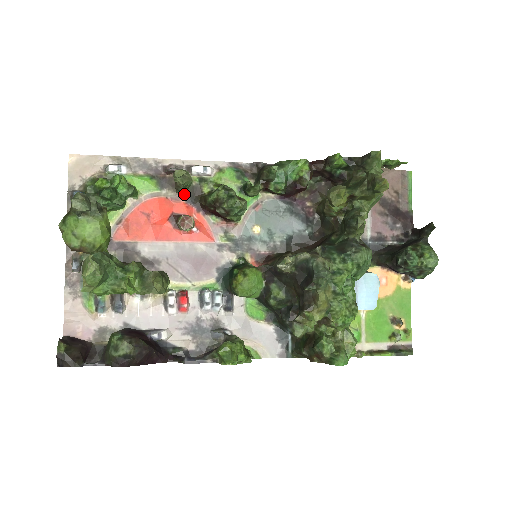
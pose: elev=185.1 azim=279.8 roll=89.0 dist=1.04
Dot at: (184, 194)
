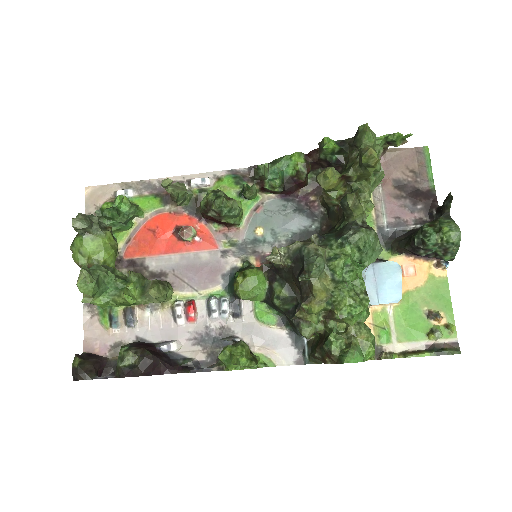
Dot at: (186, 207)
